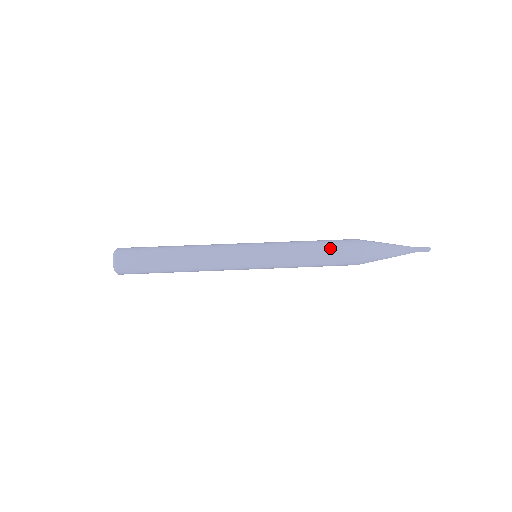
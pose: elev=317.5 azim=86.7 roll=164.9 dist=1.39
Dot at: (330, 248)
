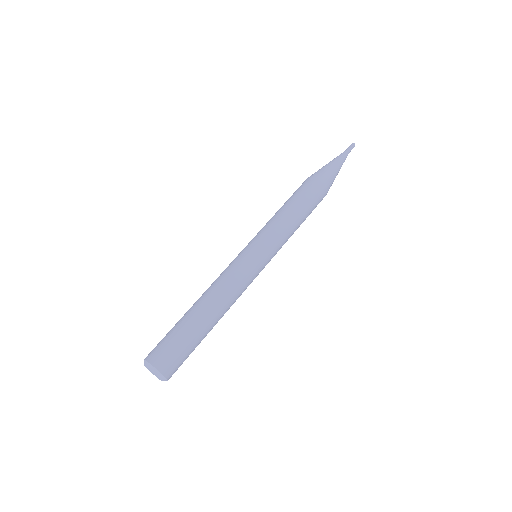
Dot at: (309, 207)
